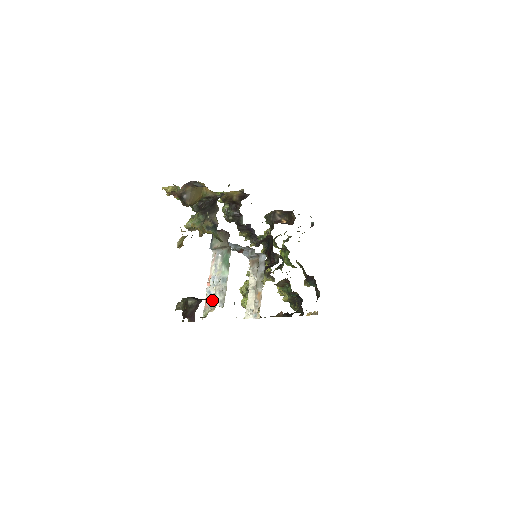
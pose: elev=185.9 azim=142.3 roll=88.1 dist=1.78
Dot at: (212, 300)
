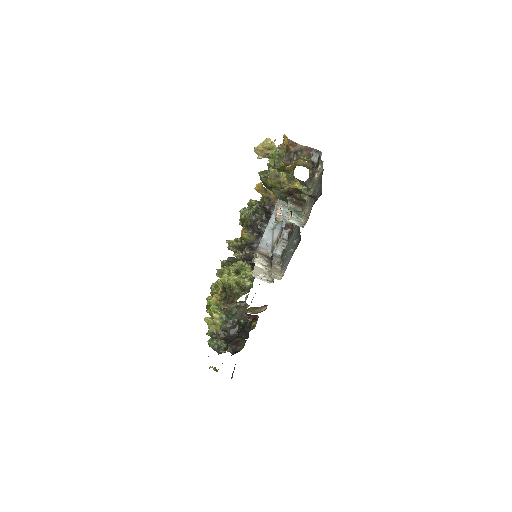
Dot at: (288, 218)
